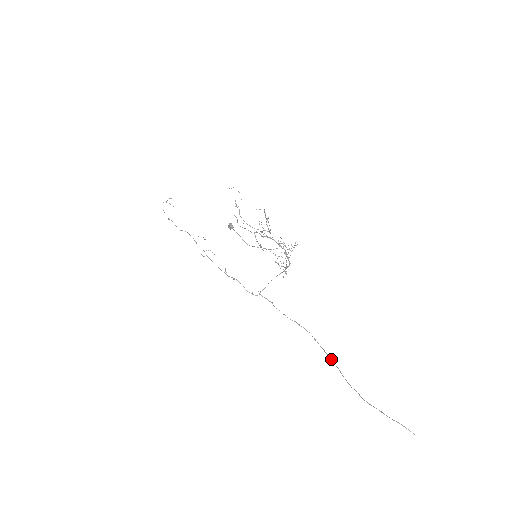
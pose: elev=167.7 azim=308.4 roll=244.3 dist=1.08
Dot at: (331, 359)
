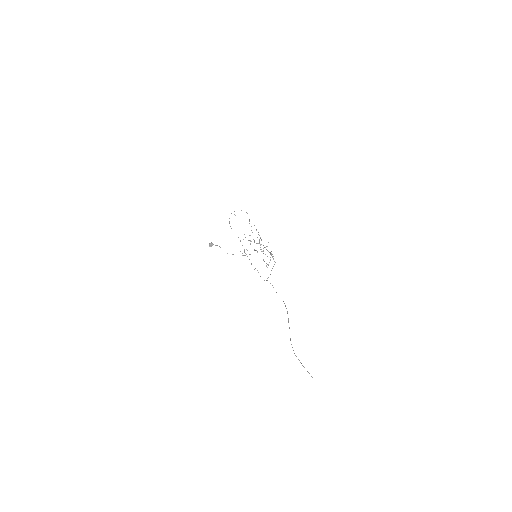
Dot at: occluded
